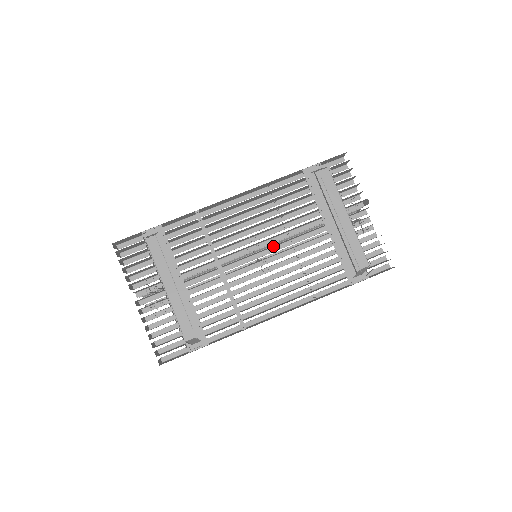
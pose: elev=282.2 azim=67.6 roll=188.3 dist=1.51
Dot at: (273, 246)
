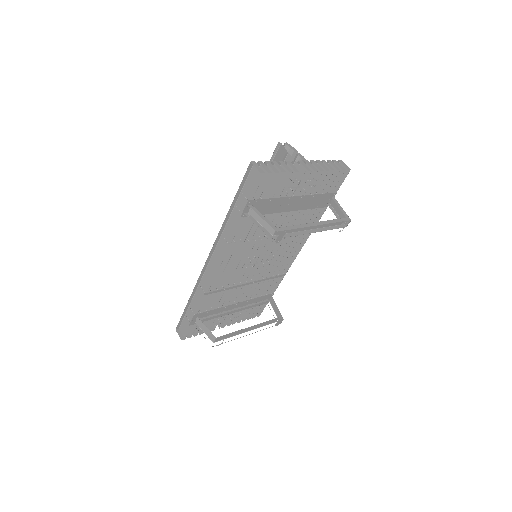
Dot at: occluded
